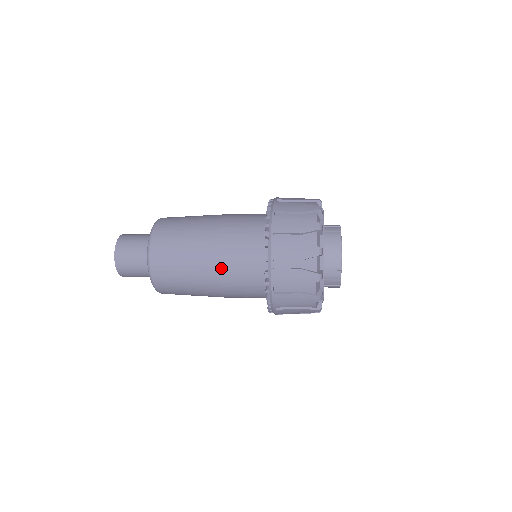
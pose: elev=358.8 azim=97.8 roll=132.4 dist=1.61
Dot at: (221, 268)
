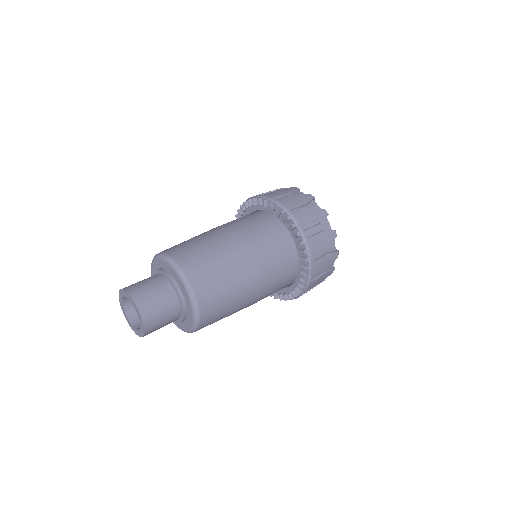
Dot at: (263, 280)
